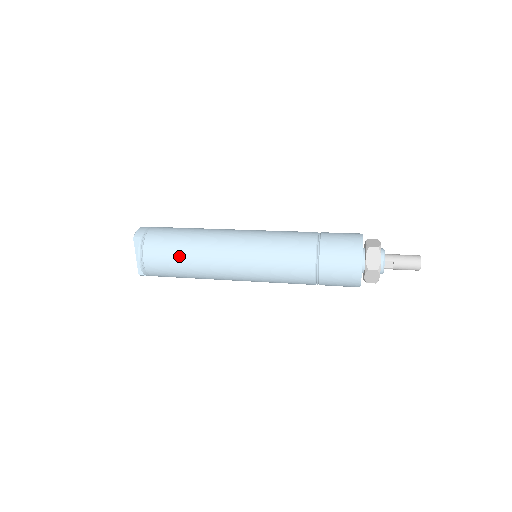
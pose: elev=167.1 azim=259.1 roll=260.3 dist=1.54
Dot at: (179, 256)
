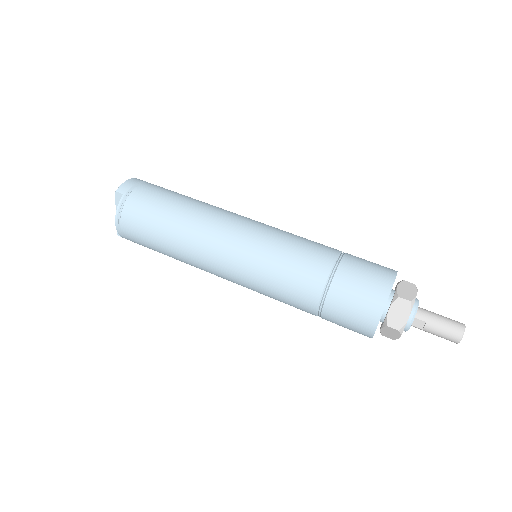
Dot at: (161, 233)
